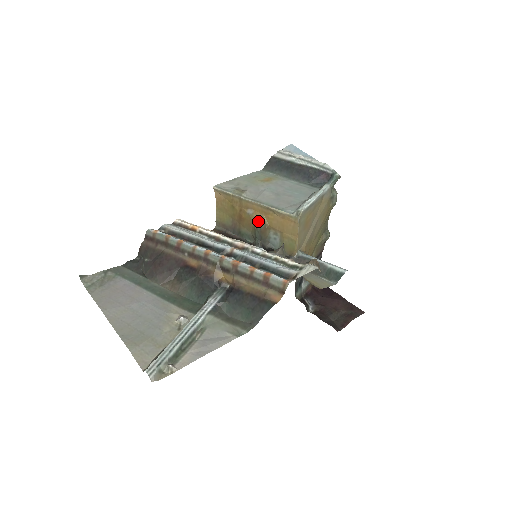
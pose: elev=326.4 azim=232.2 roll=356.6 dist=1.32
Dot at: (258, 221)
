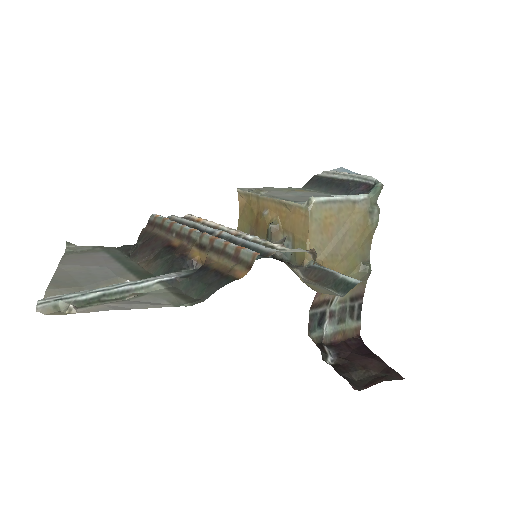
Dot at: (271, 222)
